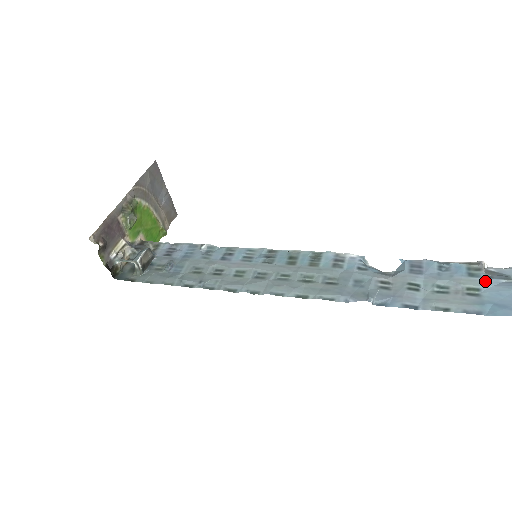
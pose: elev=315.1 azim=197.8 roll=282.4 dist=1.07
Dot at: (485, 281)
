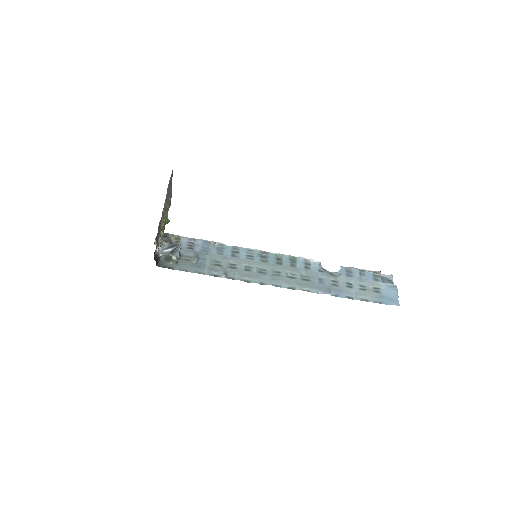
Dot at: (382, 284)
